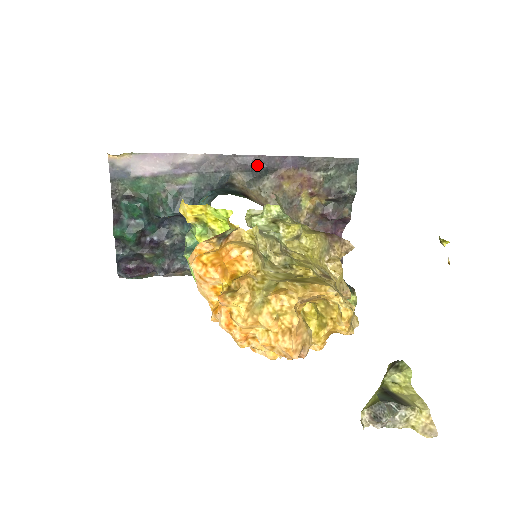
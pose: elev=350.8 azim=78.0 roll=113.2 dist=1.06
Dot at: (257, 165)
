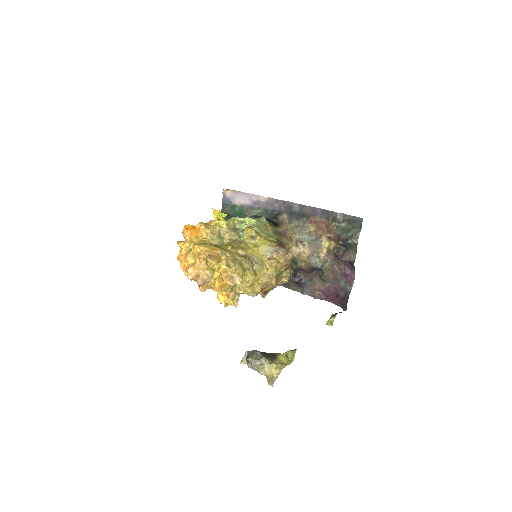
Dot at: (297, 210)
